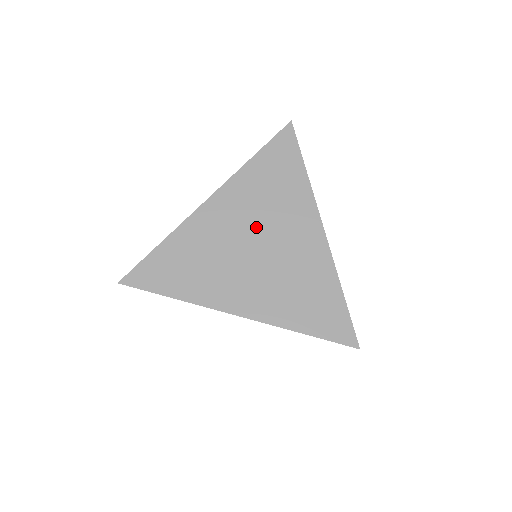
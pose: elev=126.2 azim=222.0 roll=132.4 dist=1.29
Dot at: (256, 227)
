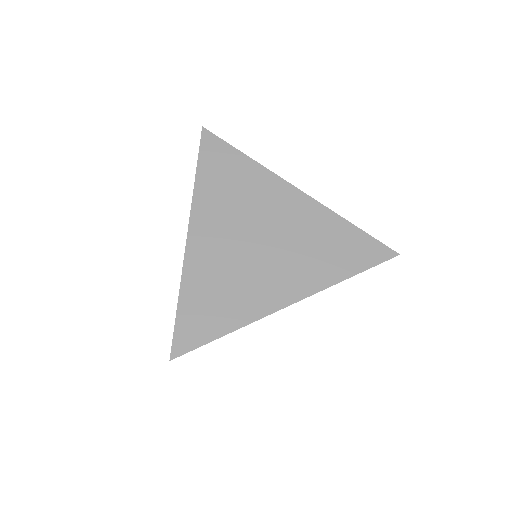
Dot at: (245, 226)
